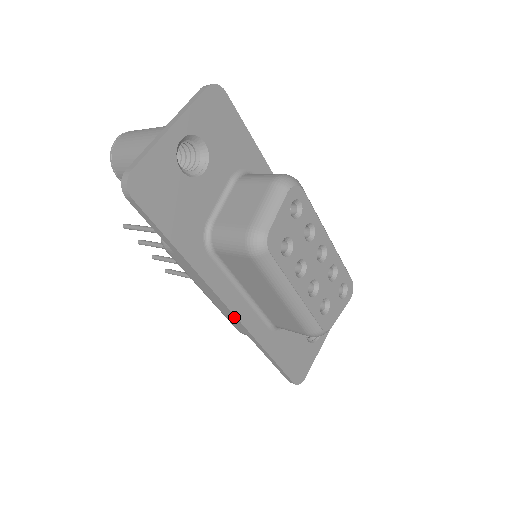
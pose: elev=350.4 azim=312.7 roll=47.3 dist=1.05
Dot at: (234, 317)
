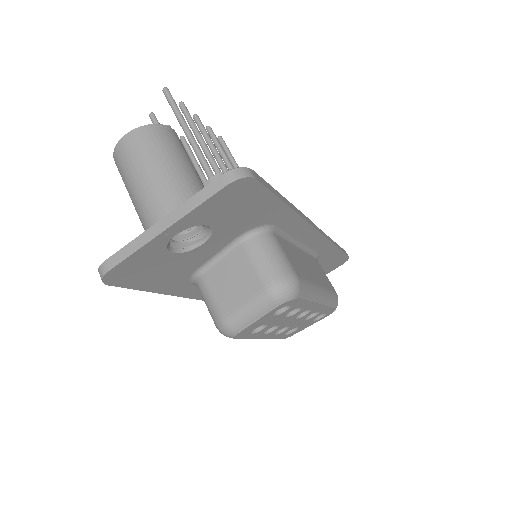
Dot at: occluded
